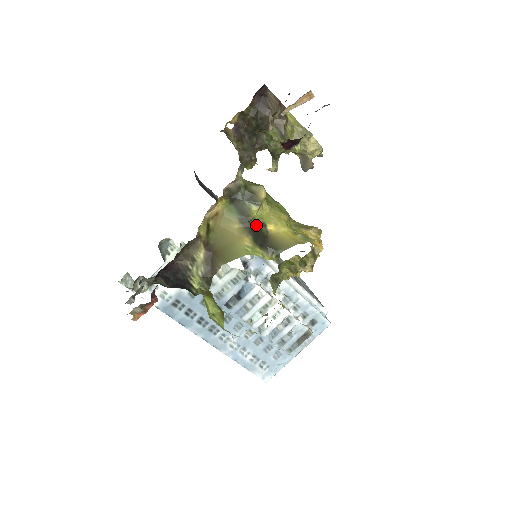
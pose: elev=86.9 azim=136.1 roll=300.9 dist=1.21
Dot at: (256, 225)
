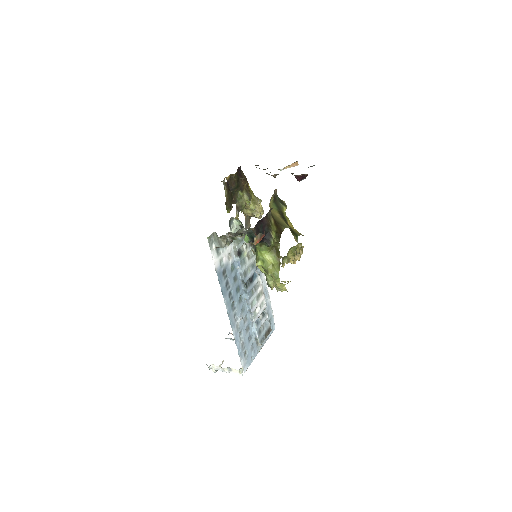
Dot at: (285, 218)
